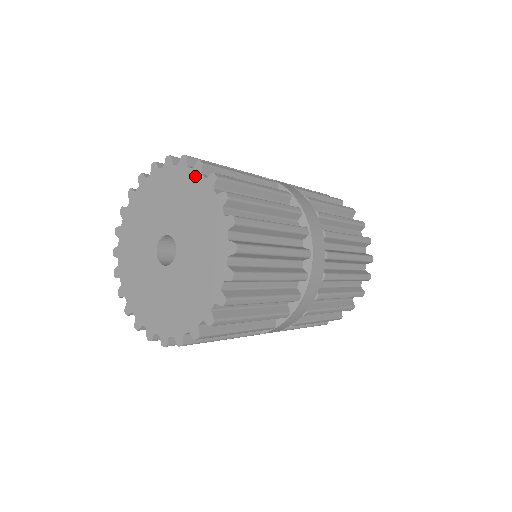
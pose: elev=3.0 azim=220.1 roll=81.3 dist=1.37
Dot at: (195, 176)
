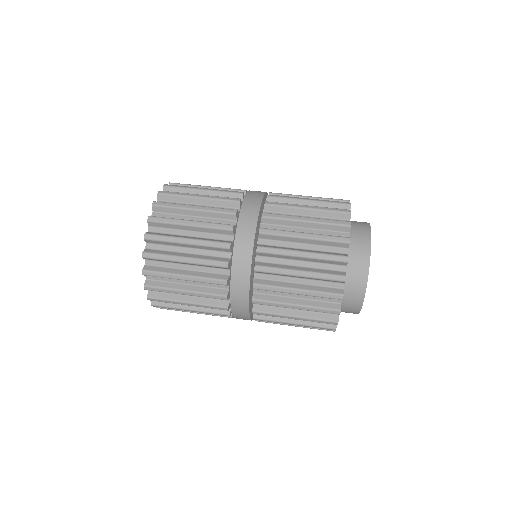
Dot at: occluded
